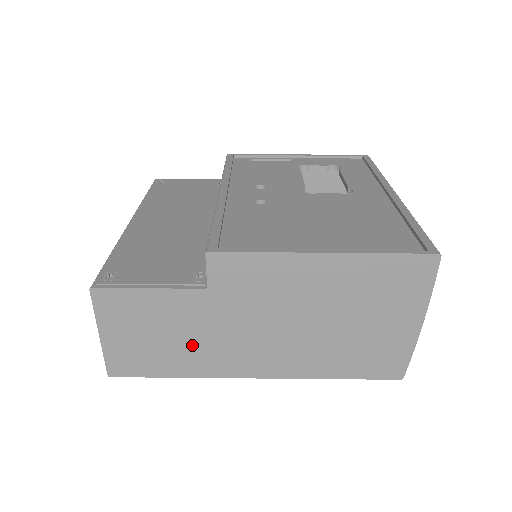
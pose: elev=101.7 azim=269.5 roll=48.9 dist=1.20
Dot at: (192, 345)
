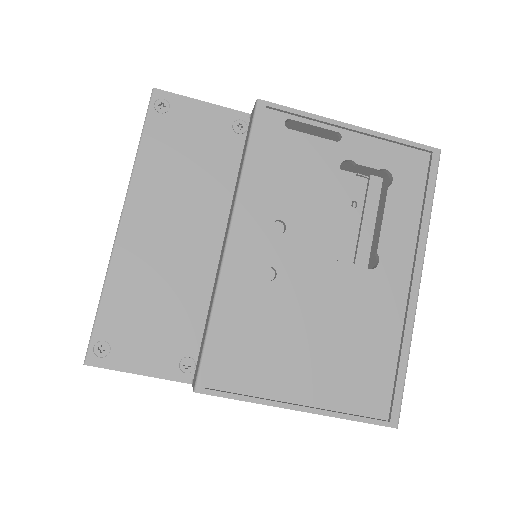
Dot at: occluded
